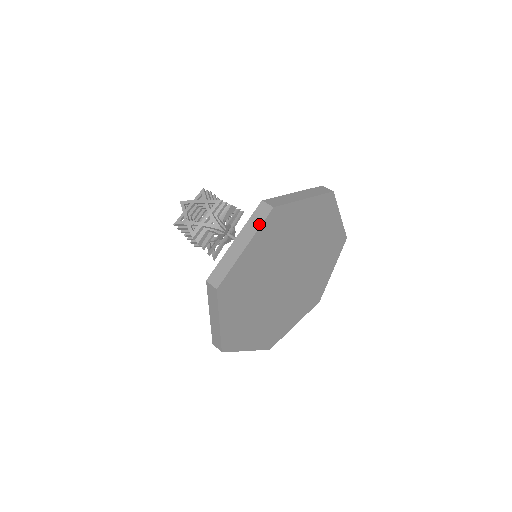
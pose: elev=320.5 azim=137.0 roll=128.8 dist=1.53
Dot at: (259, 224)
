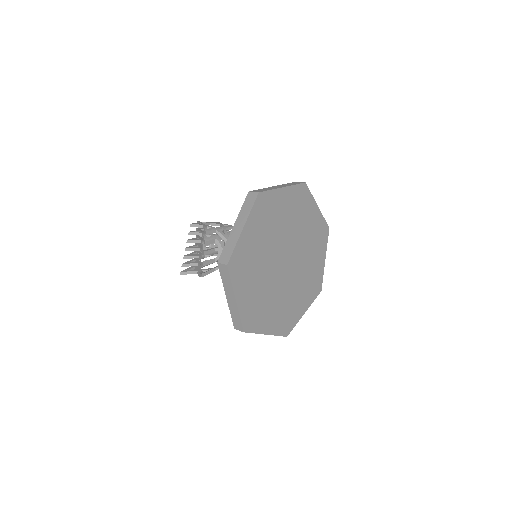
Dot at: (295, 184)
